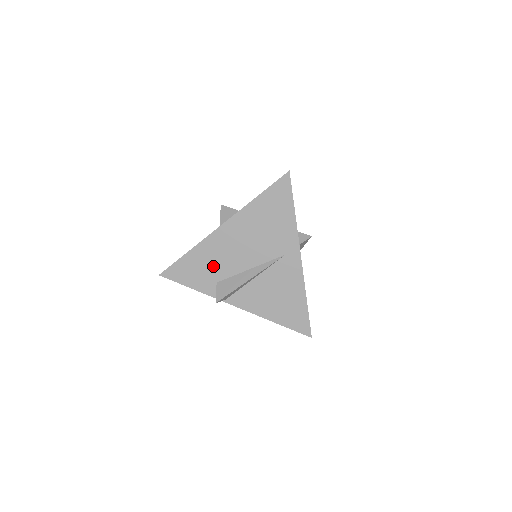
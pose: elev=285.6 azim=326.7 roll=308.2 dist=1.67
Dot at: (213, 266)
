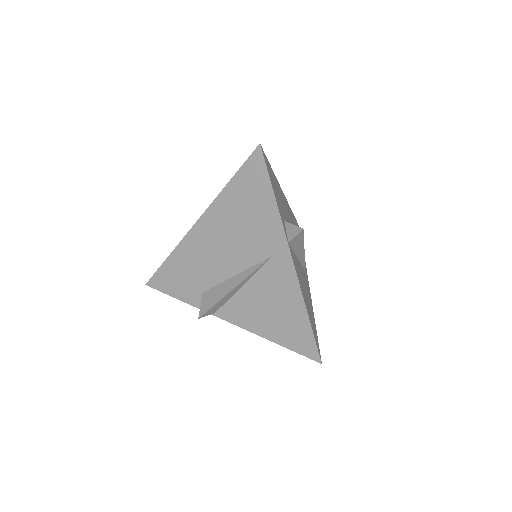
Dot at: (195, 273)
